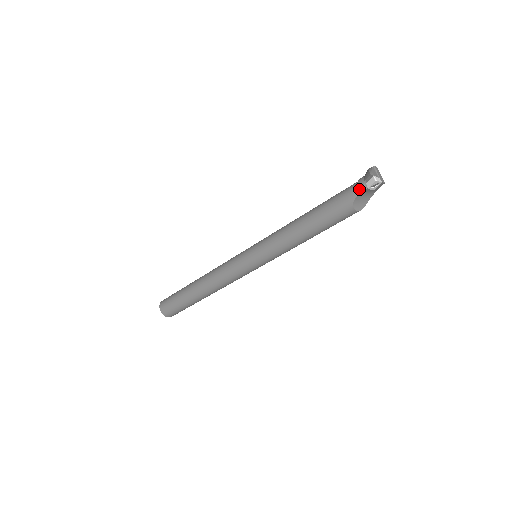
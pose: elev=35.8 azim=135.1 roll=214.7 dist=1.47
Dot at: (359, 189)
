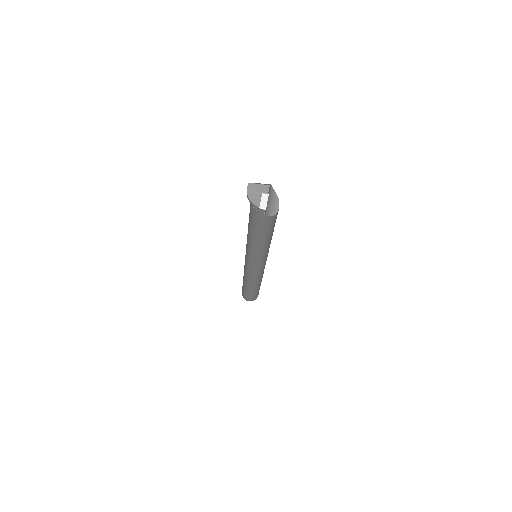
Dot at: (261, 212)
